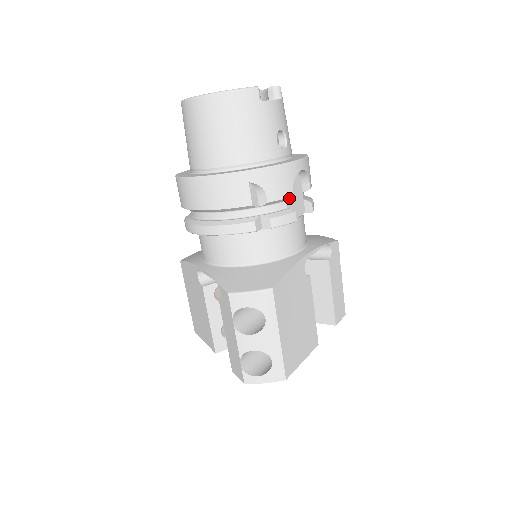
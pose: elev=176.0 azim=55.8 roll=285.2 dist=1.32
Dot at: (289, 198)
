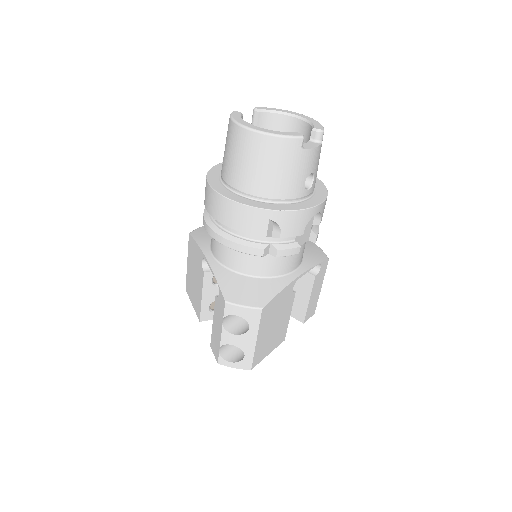
Dot at: (299, 235)
